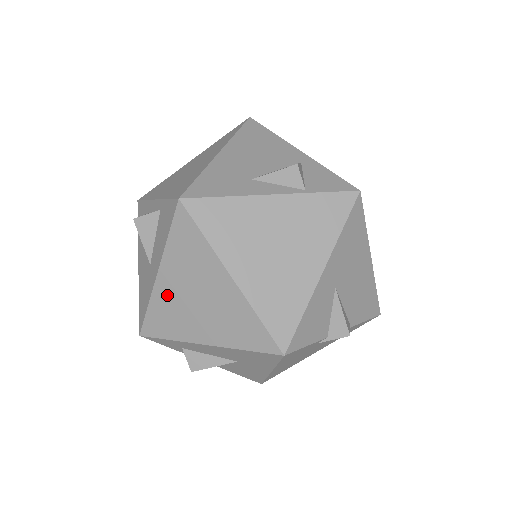
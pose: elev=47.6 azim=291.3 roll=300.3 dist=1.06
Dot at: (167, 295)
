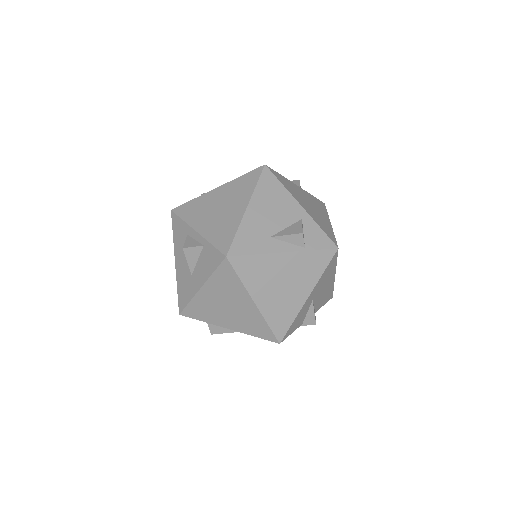
Dot at: (206, 300)
